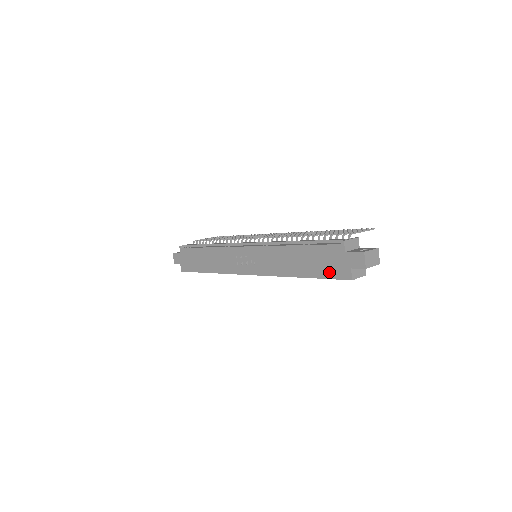
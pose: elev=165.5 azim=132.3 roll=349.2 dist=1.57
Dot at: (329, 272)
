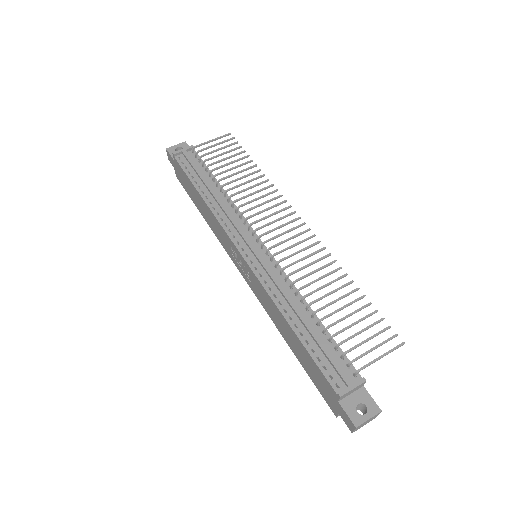
Dot at: (318, 385)
